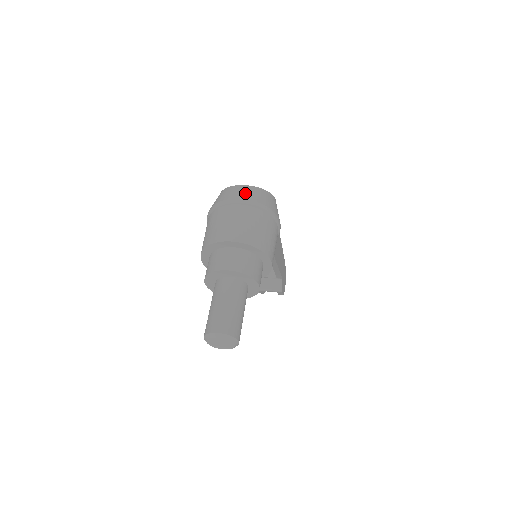
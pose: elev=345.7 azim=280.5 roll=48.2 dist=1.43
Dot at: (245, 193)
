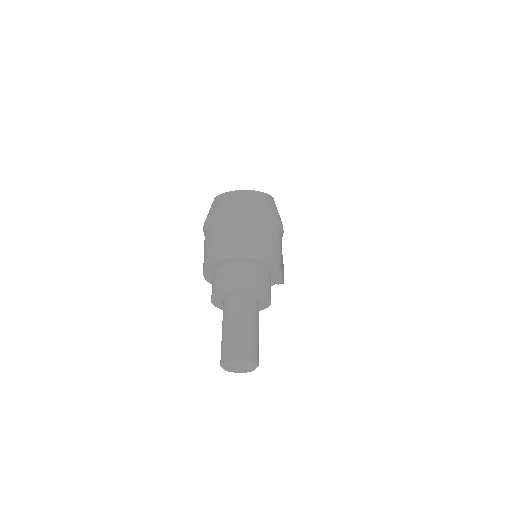
Dot at: (243, 200)
